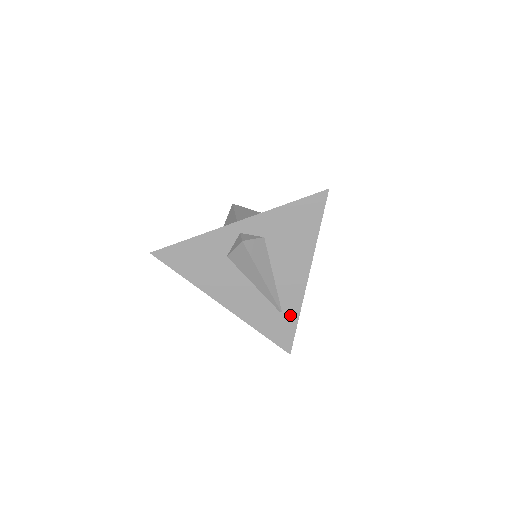
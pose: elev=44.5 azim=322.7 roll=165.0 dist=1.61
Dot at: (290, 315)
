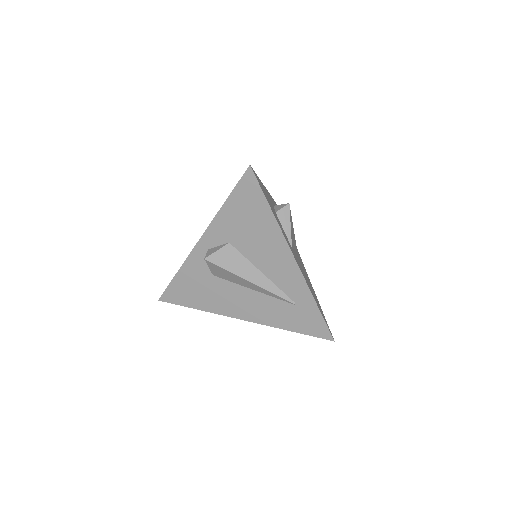
Dot at: (306, 303)
